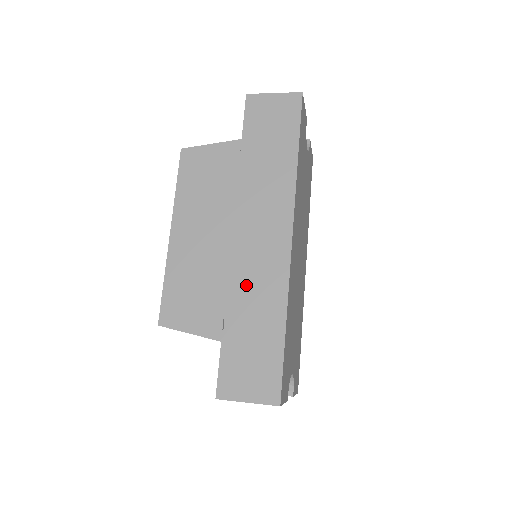
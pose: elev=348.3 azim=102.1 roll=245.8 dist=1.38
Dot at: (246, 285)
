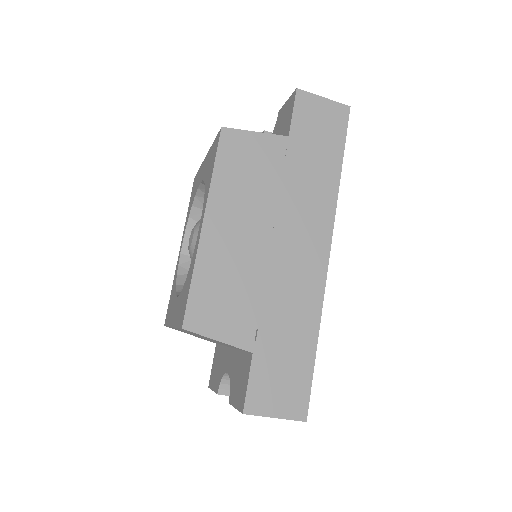
Dot at: (282, 295)
